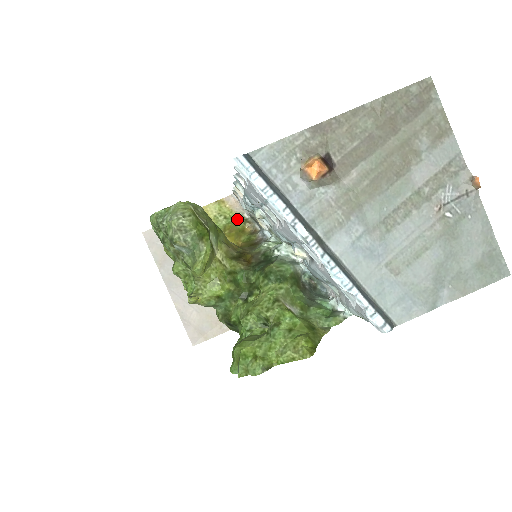
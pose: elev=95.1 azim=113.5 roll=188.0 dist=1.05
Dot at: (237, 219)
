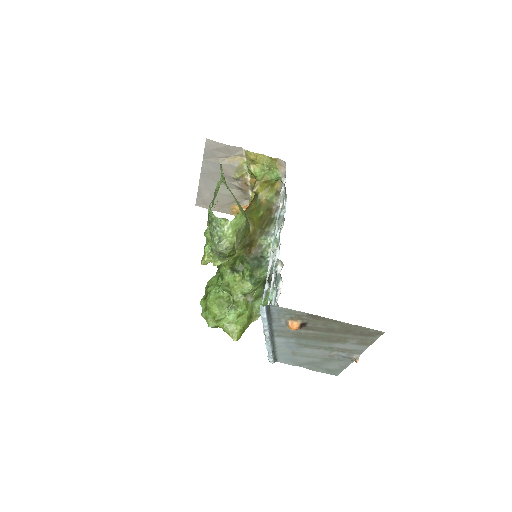
Dot at: (276, 176)
